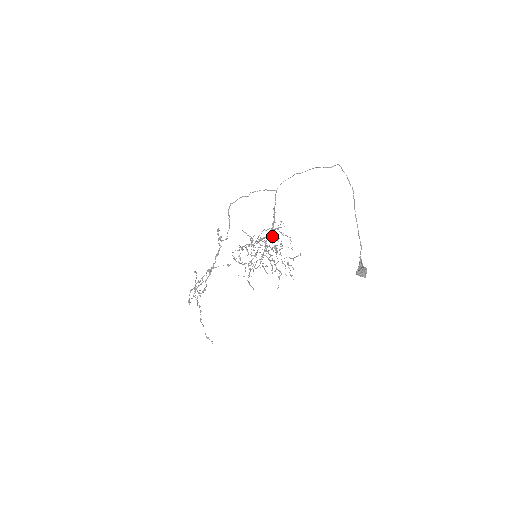
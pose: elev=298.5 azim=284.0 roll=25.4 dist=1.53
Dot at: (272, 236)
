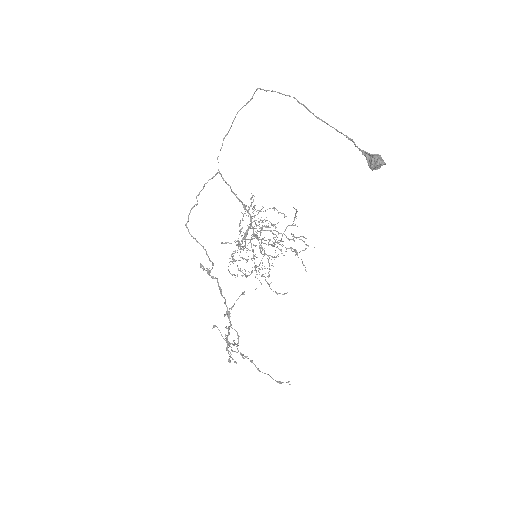
Dot at: (253, 221)
